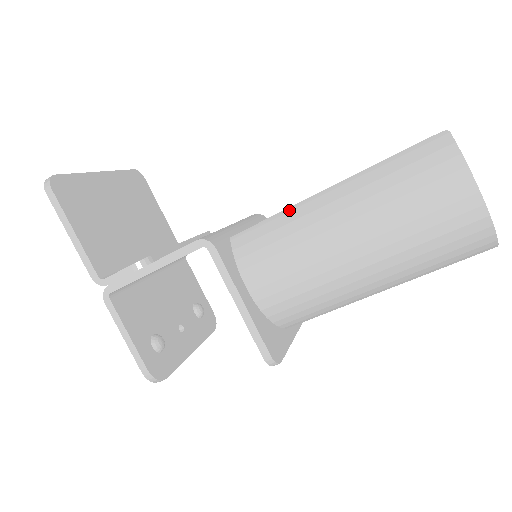
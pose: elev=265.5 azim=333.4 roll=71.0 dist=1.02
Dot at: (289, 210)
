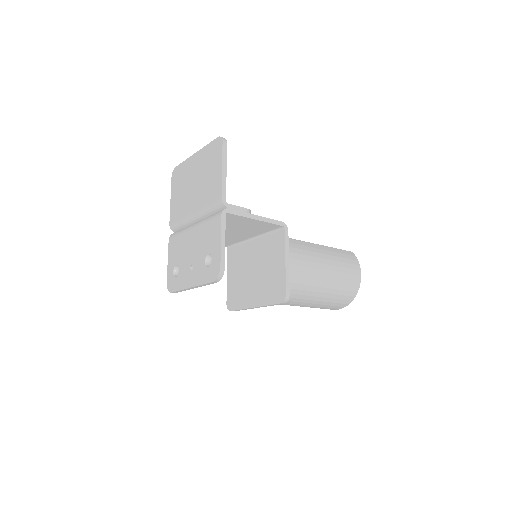
Dot at: (301, 241)
